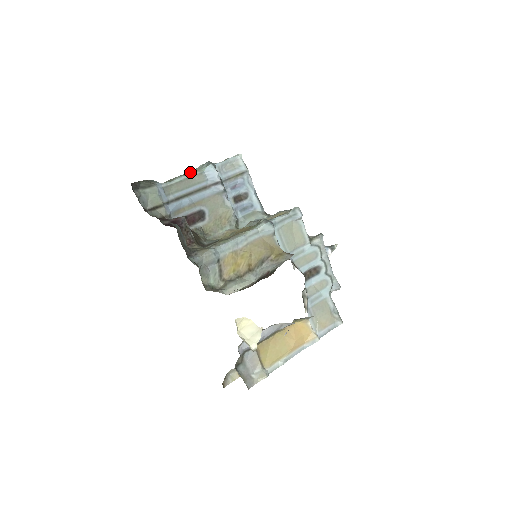
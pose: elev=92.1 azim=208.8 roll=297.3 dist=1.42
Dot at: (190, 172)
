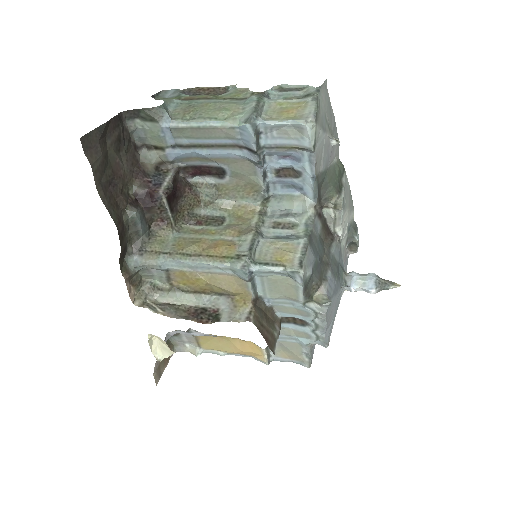
Dot at: (222, 116)
